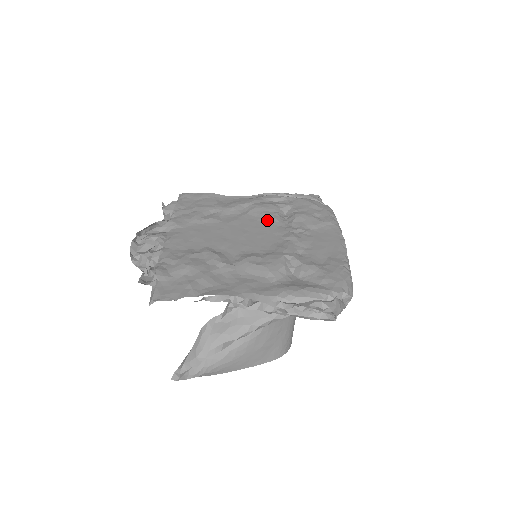
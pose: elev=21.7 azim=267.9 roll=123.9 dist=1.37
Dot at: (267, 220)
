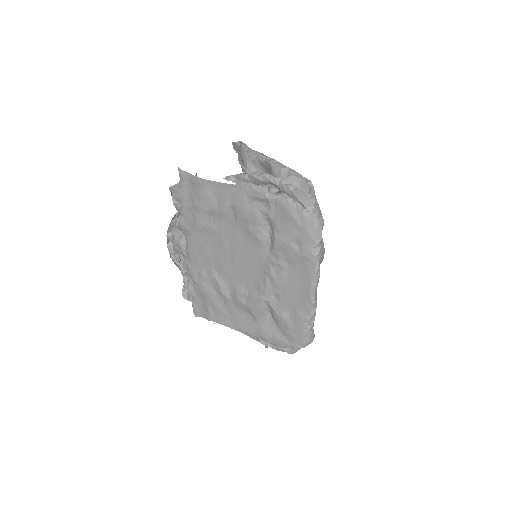
Dot at: (252, 239)
